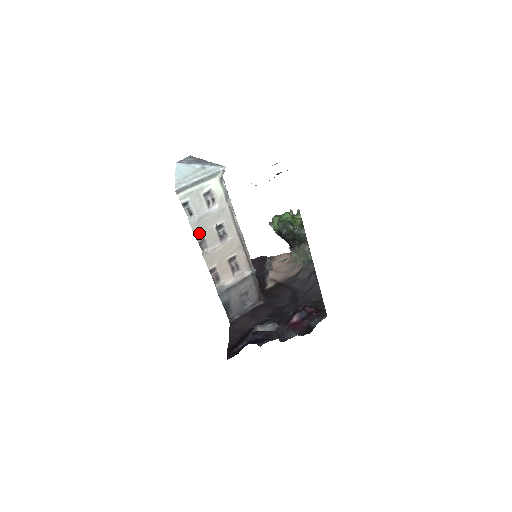
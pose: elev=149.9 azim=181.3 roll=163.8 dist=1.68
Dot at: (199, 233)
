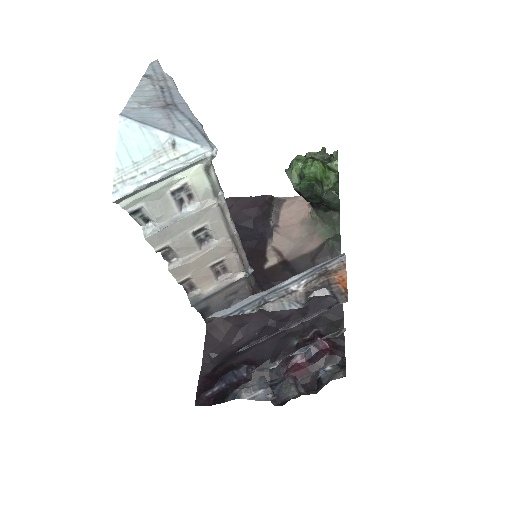
Dot at: (162, 245)
